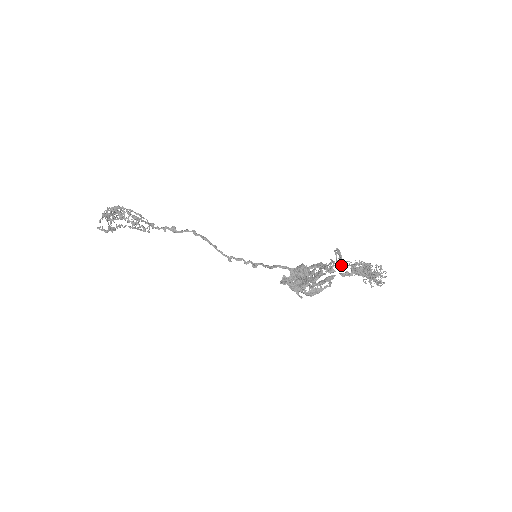
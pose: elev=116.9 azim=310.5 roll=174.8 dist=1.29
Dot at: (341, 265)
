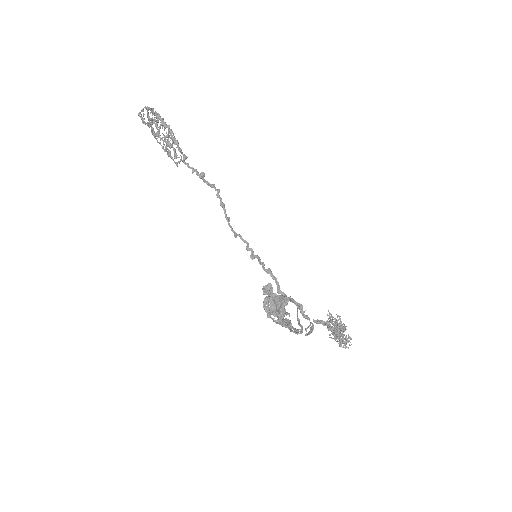
Dot at: (309, 334)
